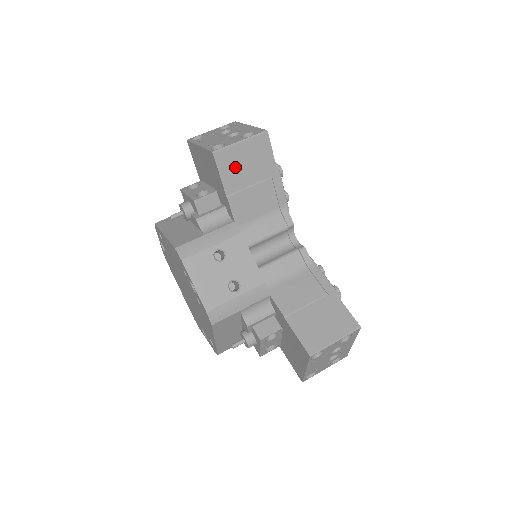
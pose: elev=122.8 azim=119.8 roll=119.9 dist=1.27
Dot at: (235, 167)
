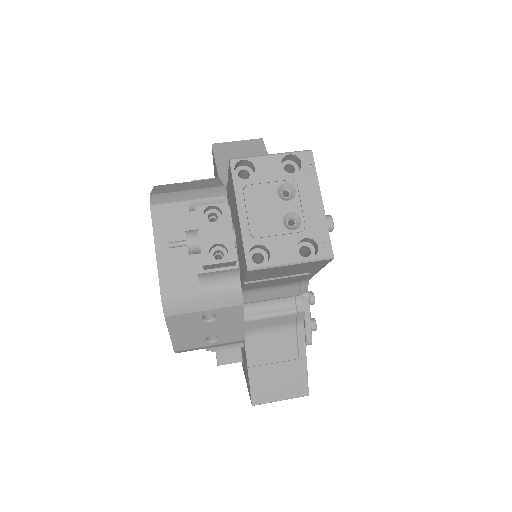
Dot at: (269, 273)
